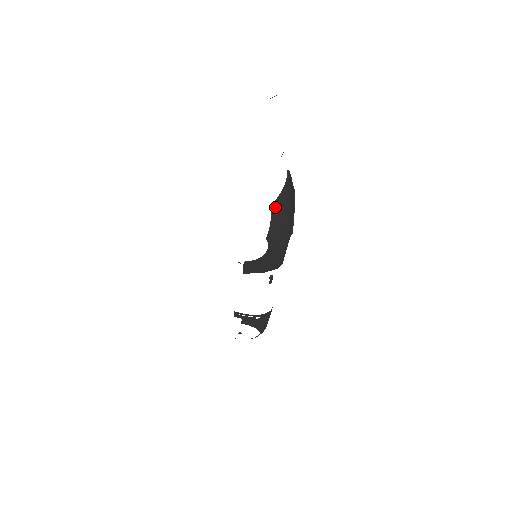
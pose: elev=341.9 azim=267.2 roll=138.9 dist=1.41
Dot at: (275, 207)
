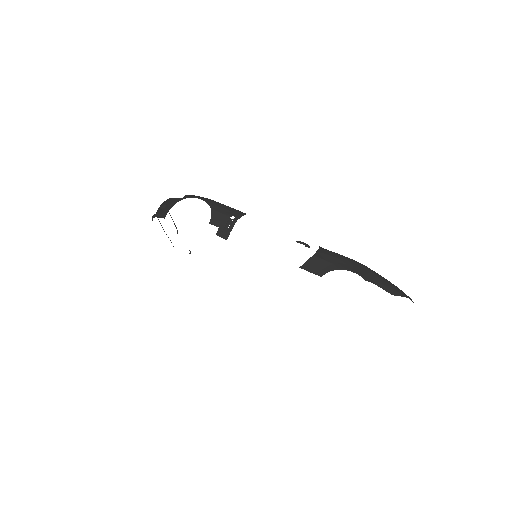
Dot at: occluded
